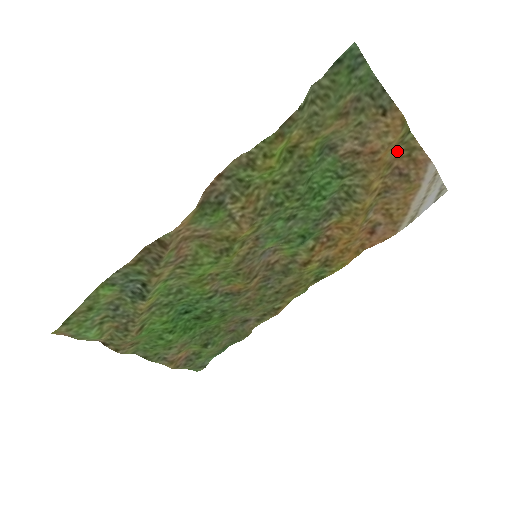
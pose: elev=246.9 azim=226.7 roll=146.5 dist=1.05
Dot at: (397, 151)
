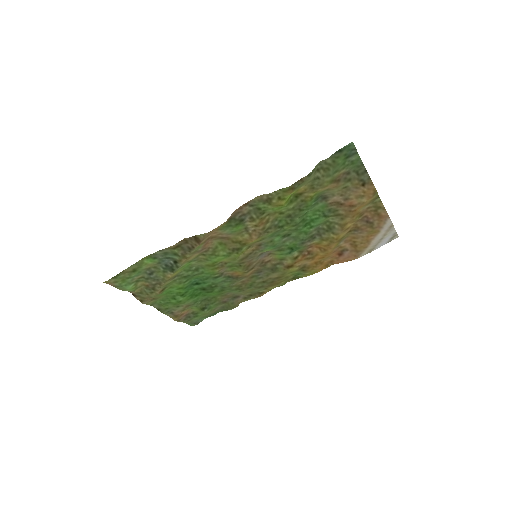
Dot at: (368, 207)
